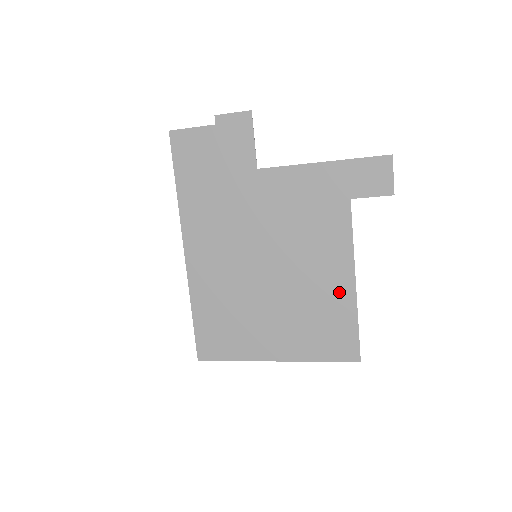
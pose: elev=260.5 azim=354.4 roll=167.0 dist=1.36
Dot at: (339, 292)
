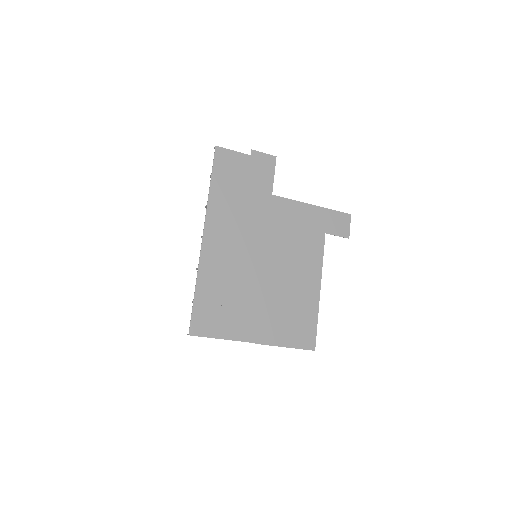
Dot at: (309, 295)
